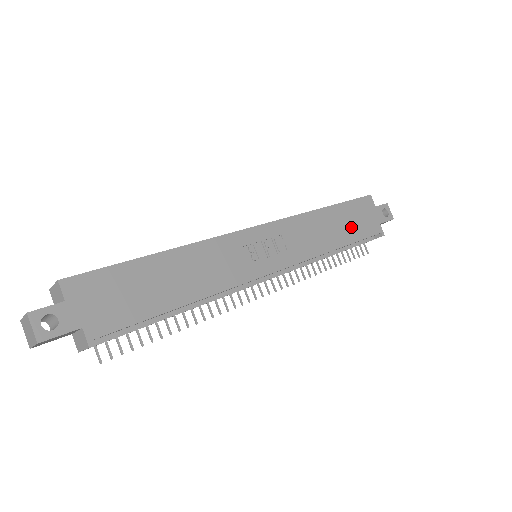
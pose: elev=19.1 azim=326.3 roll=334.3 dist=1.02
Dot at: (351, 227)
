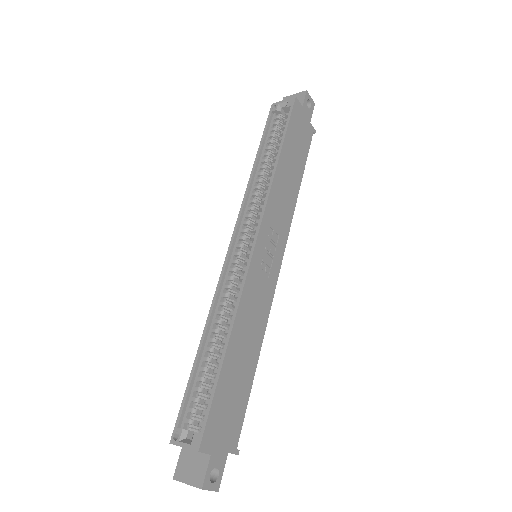
Dot at: (298, 154)
